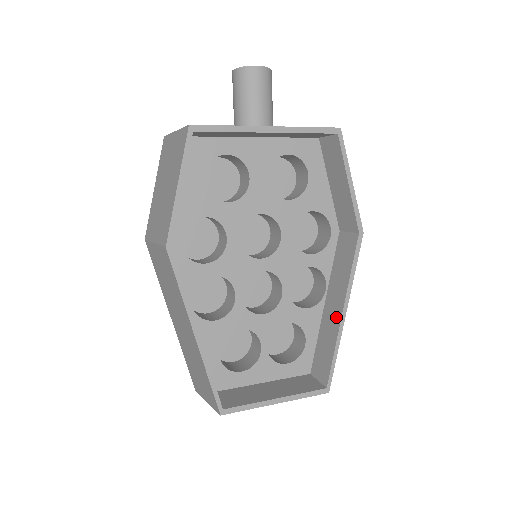
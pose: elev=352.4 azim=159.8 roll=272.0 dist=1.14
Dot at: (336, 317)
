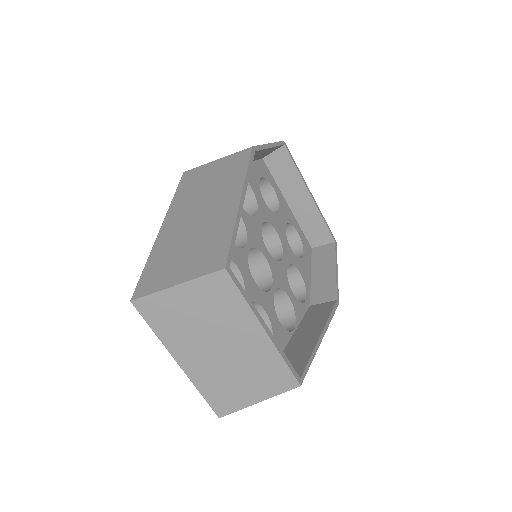
Dot at: (312, 337)
